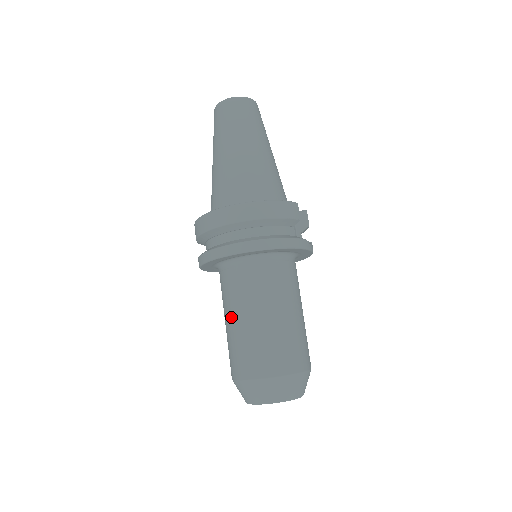
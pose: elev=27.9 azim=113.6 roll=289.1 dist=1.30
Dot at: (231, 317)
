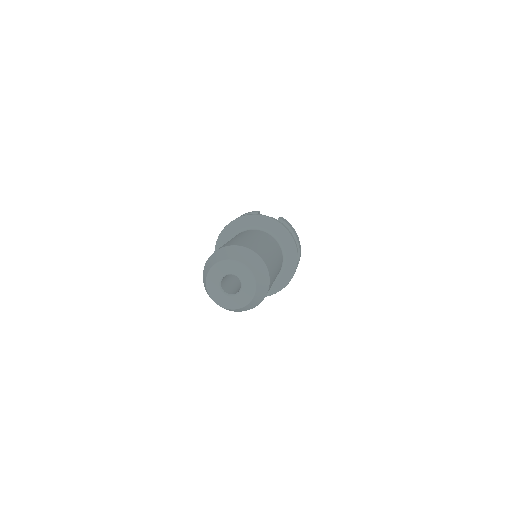
Dot at: occluded
